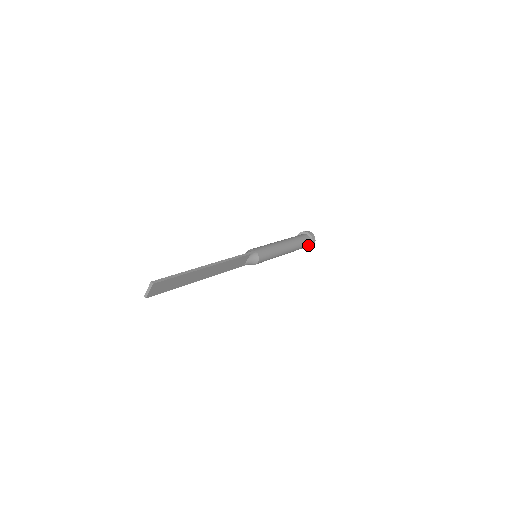
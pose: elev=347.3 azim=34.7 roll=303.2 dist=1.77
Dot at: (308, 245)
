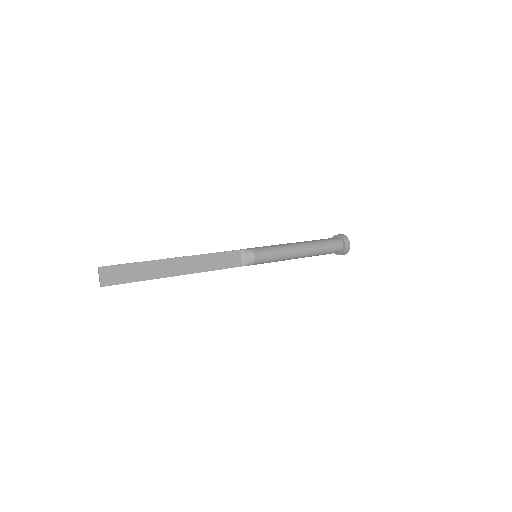
Dot at: (341, 245)
